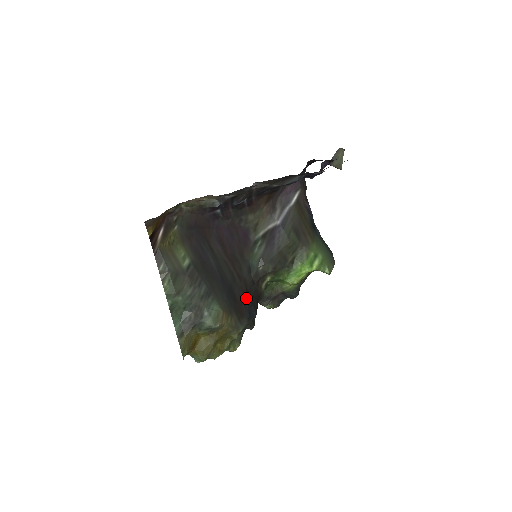
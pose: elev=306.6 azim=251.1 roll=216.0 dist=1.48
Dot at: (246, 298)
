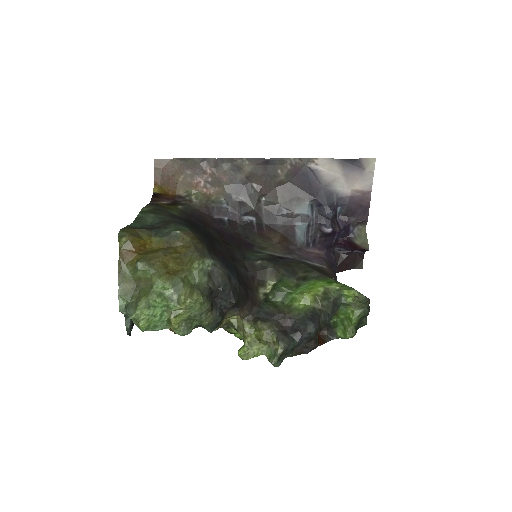
Dot at: (228, 258)
